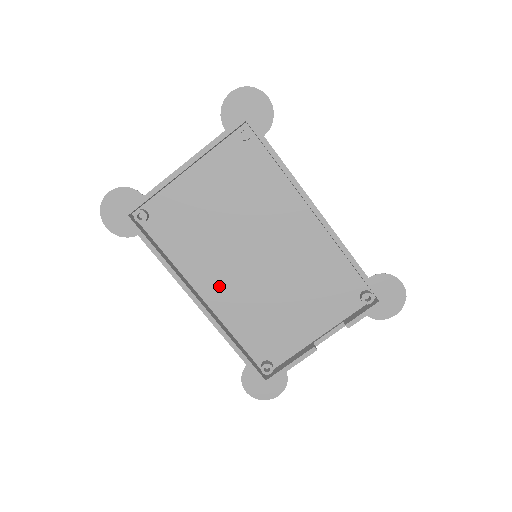
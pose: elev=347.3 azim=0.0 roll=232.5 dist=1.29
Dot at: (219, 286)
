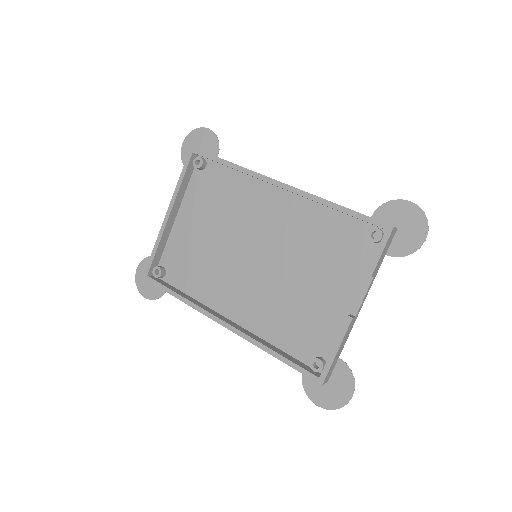
Dot at: (239, 301)
